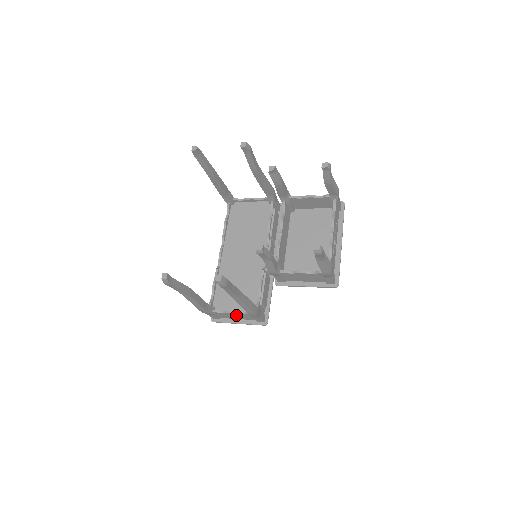
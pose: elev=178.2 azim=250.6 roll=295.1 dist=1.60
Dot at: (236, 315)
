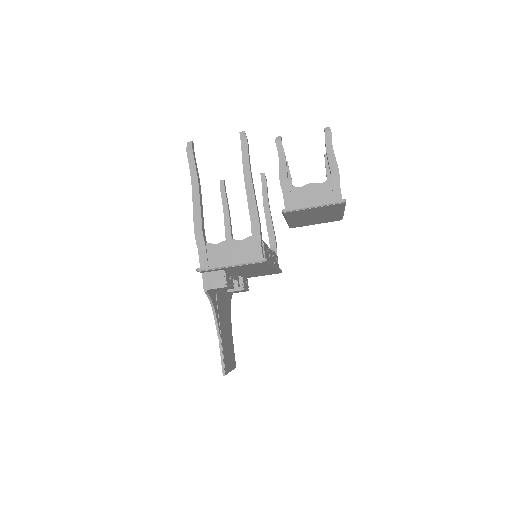
Dot at: (232, 248)
